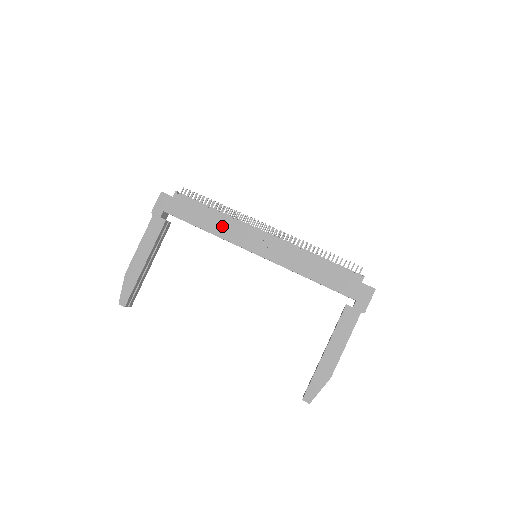
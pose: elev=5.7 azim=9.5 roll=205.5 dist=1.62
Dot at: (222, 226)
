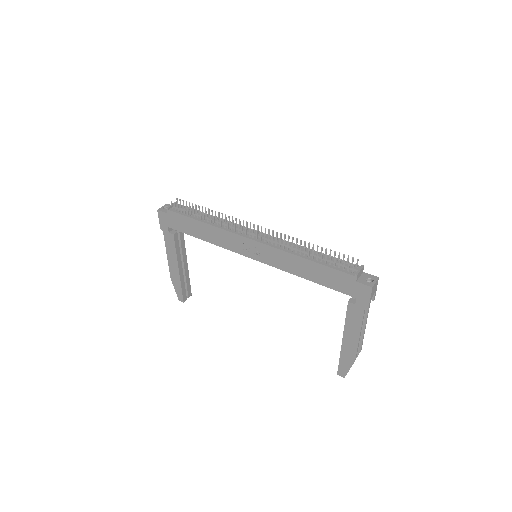
Dot at: (215, 236)
